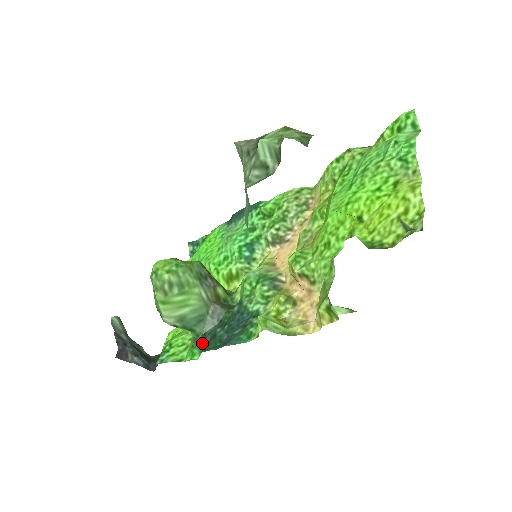
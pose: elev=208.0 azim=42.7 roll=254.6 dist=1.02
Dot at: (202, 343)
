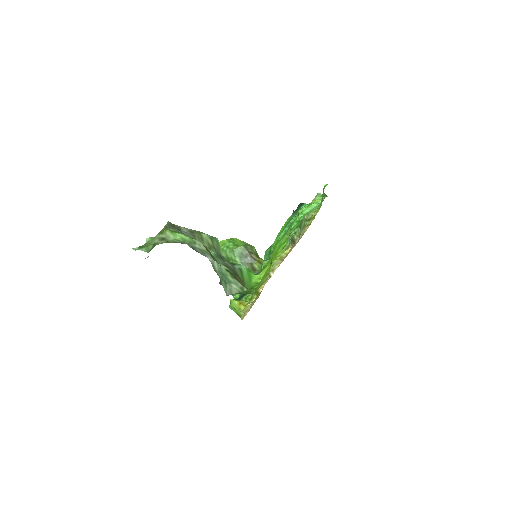
Dot at: (240, 295)
